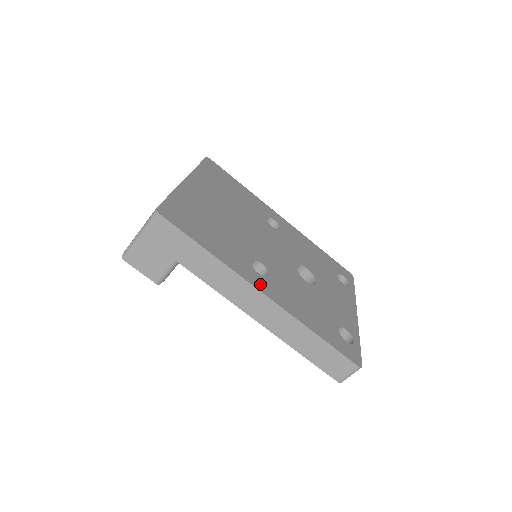
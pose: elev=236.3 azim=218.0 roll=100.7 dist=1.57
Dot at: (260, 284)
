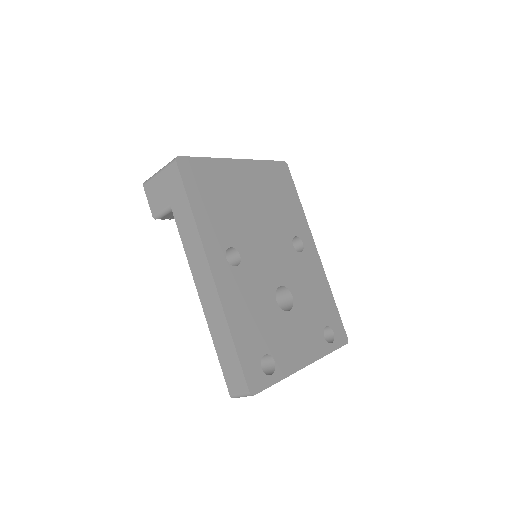
Dot at: (217, 264)
